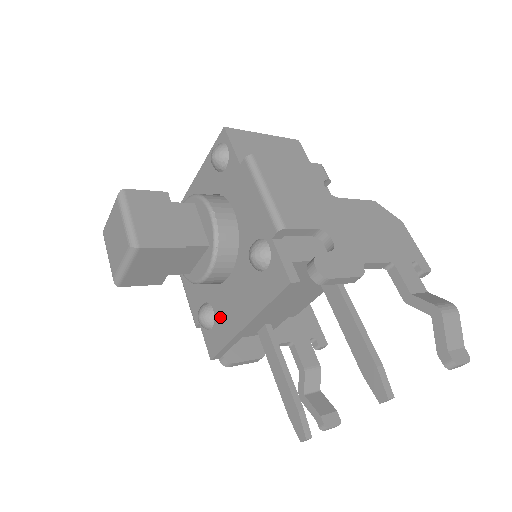
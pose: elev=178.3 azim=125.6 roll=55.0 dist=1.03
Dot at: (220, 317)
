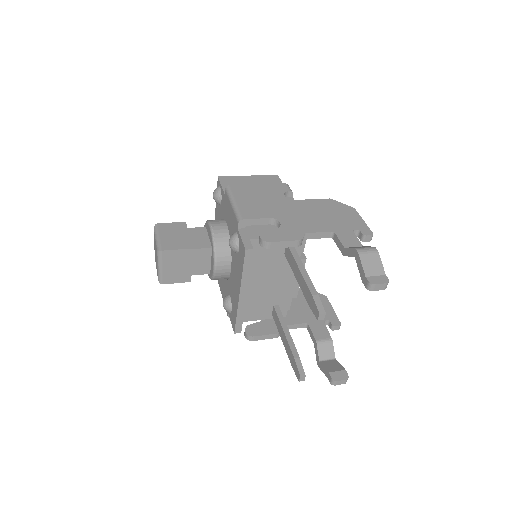
Dot at: (232, 299)
